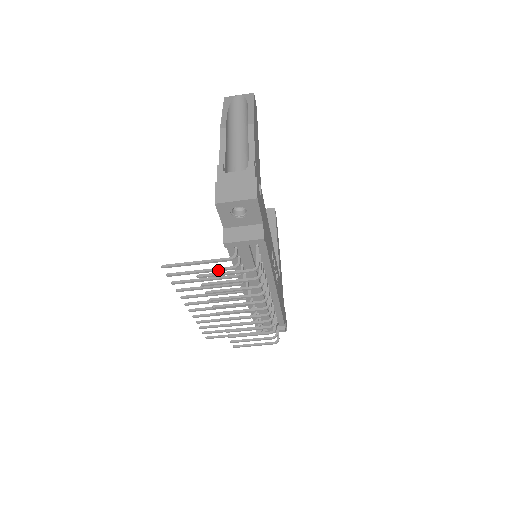
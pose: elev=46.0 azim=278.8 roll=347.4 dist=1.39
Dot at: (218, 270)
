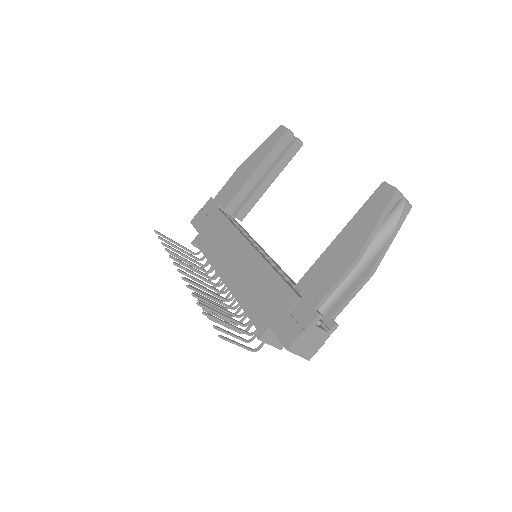
Dot at: (233, 321)
